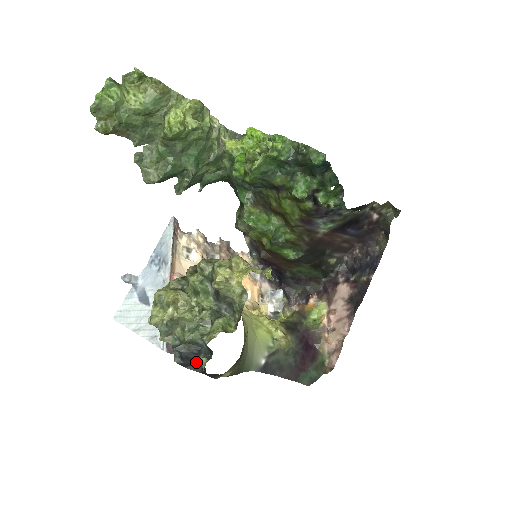
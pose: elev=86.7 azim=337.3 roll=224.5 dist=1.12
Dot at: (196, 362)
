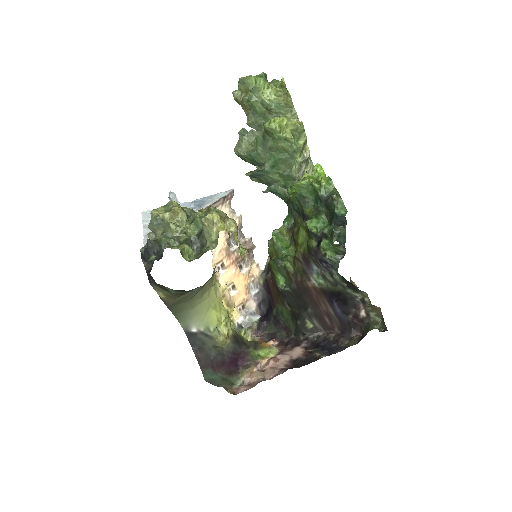
Dot at: (150, 262)
